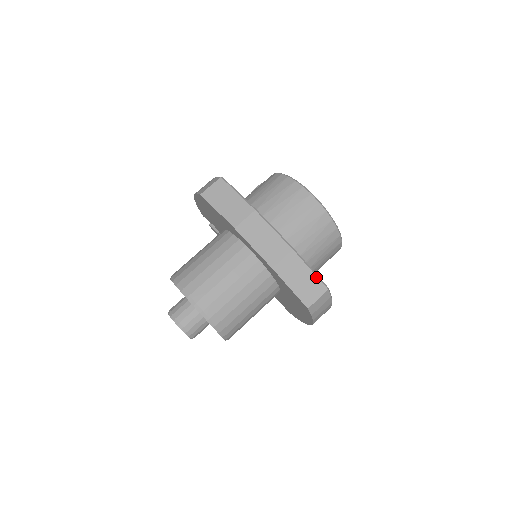
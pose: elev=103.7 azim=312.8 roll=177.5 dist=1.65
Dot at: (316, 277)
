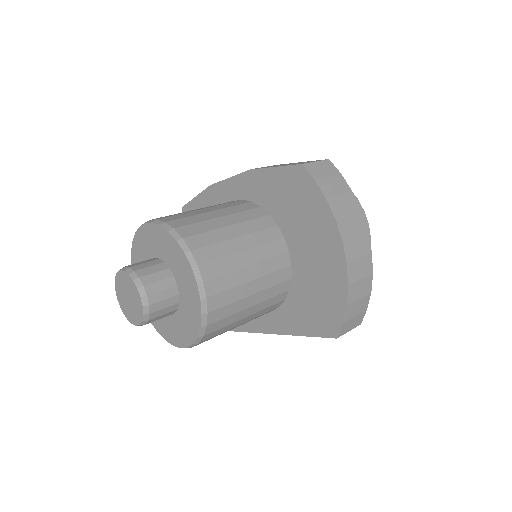
Dot at: (309, 161)
